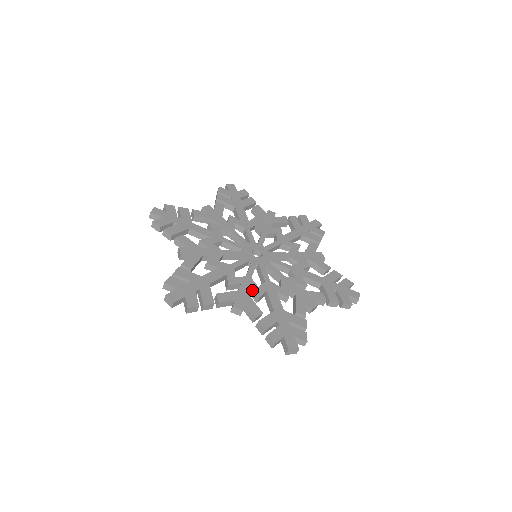
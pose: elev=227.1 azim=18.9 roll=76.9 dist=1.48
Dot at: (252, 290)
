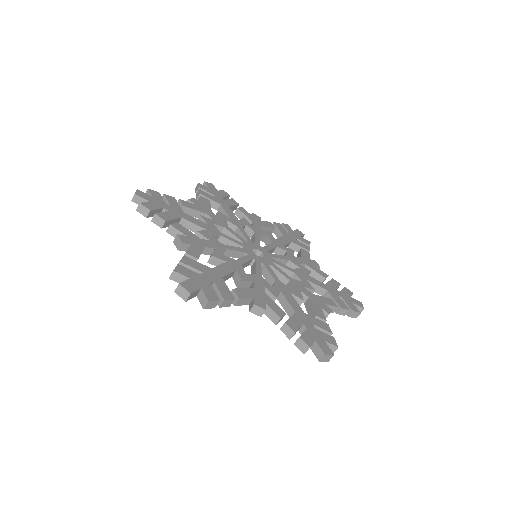
Dot at: (267, 289)
